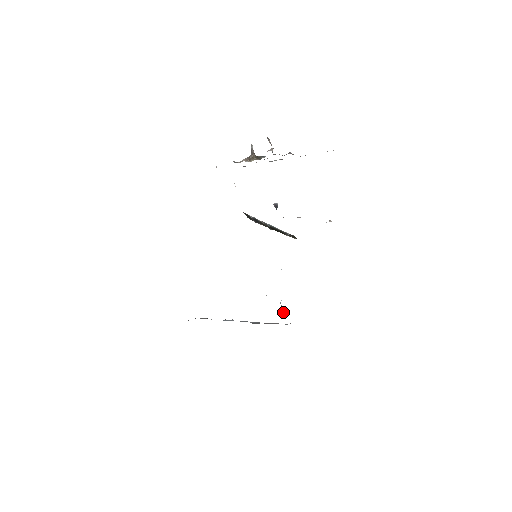
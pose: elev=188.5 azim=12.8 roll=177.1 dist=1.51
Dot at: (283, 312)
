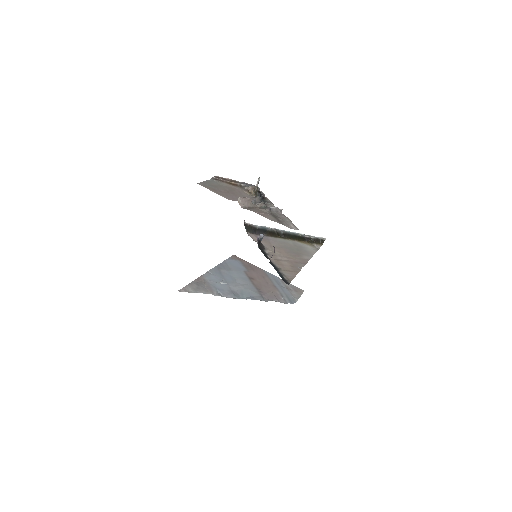
Dot at: occluded
